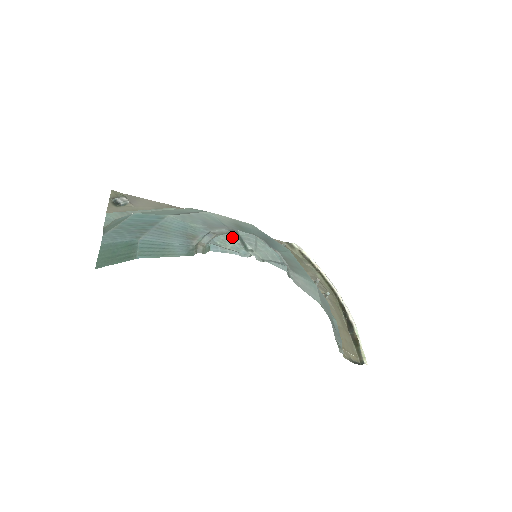
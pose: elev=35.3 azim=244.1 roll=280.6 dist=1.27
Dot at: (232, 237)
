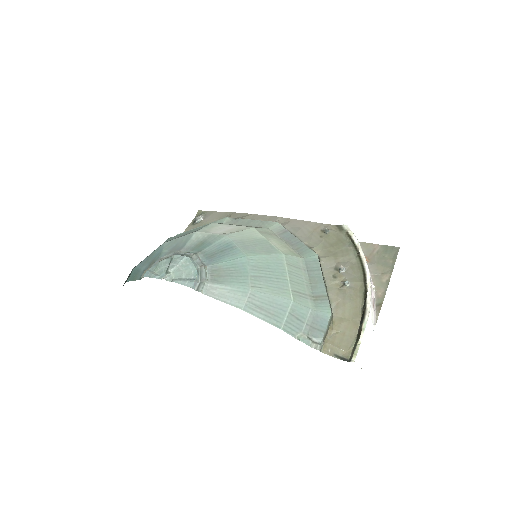
Dot at: (167, 261)
